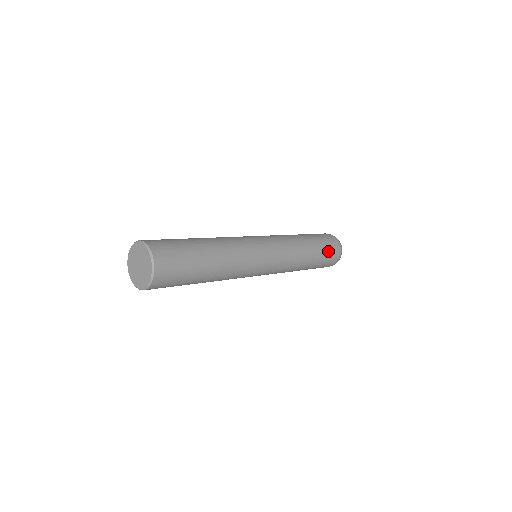
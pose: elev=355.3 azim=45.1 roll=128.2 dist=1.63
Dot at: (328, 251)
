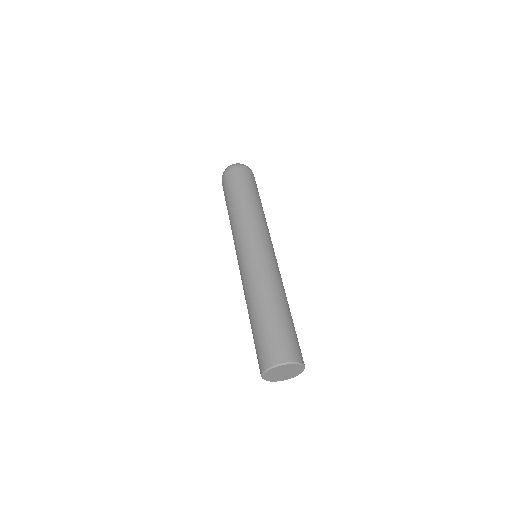
Dot at: occluded
